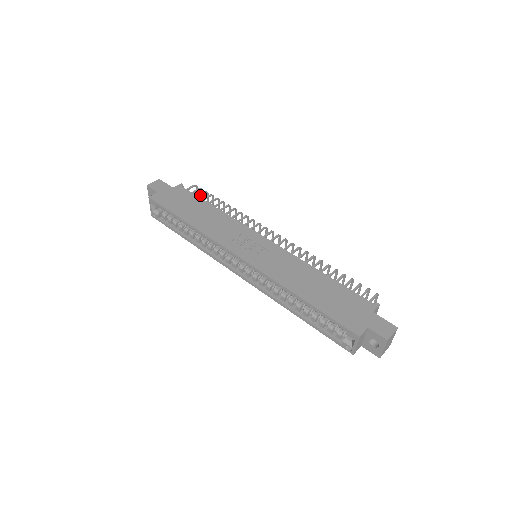
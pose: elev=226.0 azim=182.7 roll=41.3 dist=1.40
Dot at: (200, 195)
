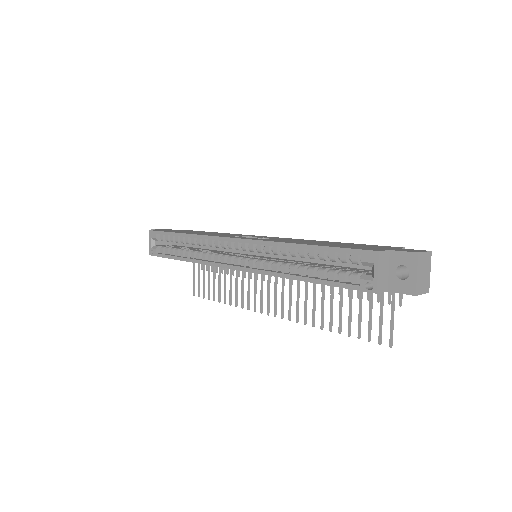
Dot at: occluded
